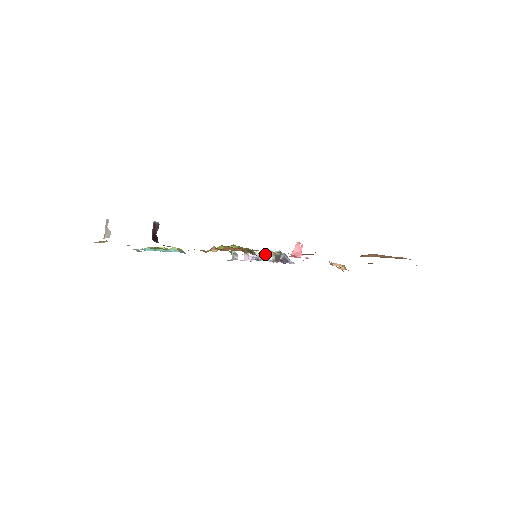
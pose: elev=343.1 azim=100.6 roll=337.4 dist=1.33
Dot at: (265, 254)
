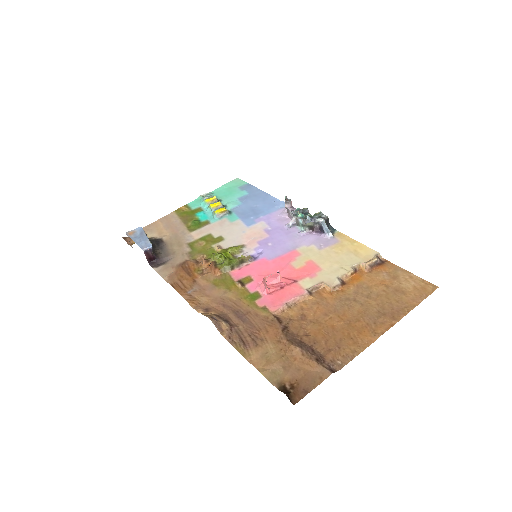
Dot at: (299, 221)
